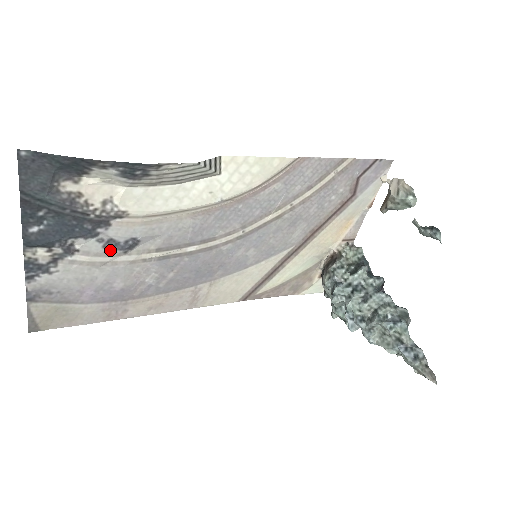
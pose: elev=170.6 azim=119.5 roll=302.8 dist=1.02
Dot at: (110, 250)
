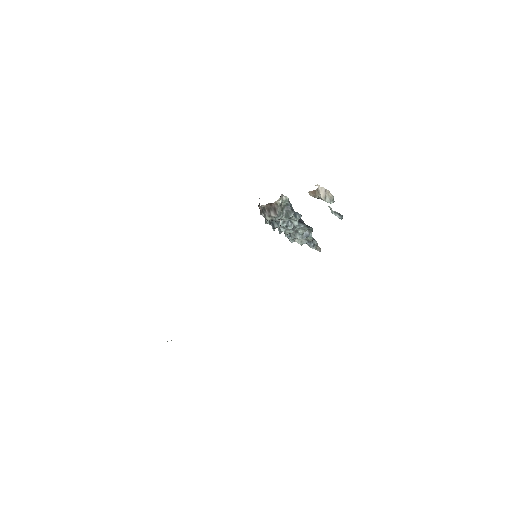
Dot at: occluded
